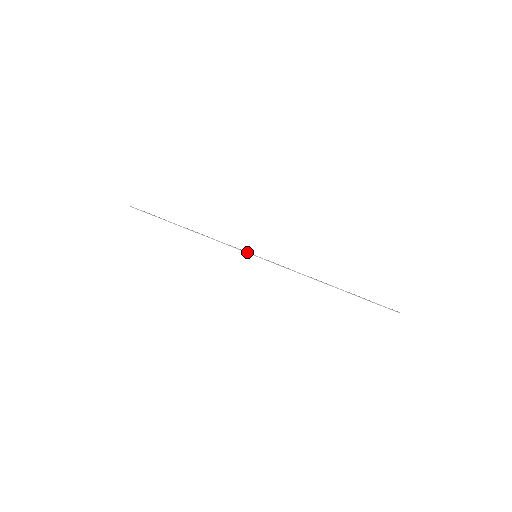
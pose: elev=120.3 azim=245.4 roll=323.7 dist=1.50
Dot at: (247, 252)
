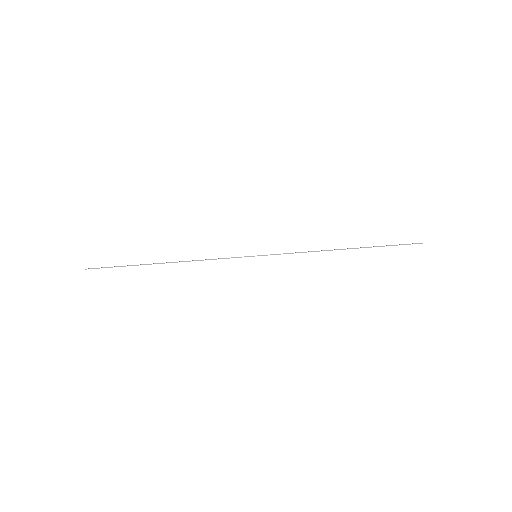
Dot at: (245, 256)
